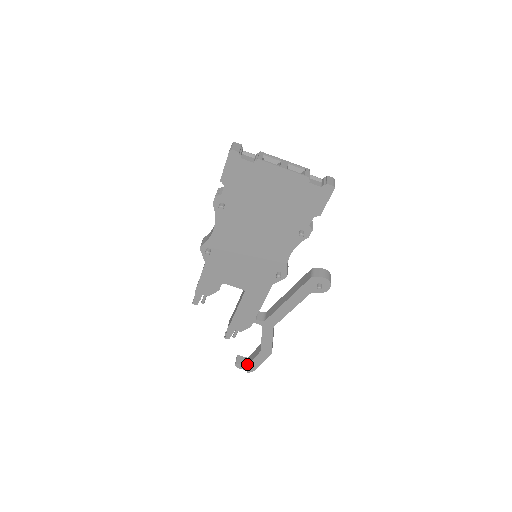
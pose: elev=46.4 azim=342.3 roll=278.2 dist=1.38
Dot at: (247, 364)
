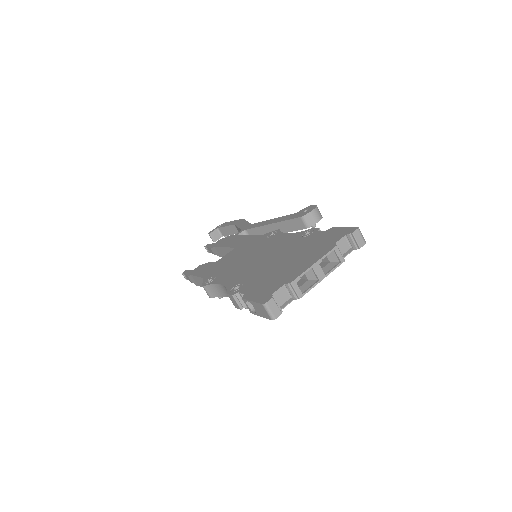
Dot at: occluded
